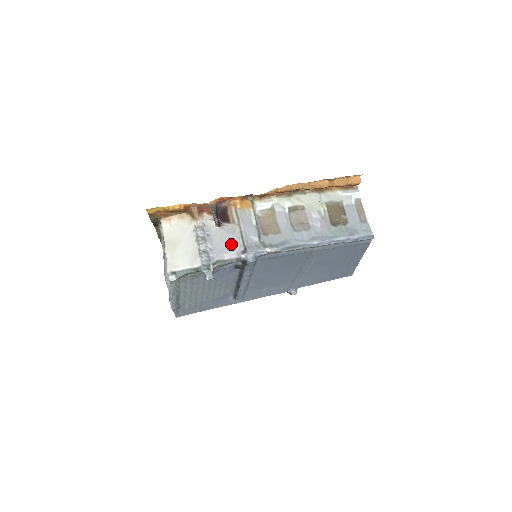
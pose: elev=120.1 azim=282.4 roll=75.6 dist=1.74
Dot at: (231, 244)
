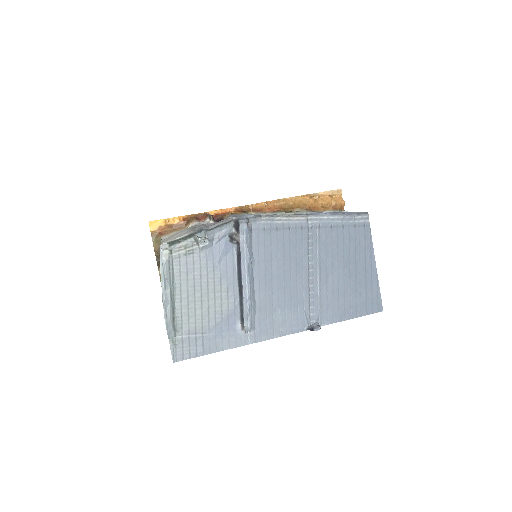
Dot at: (224, 220)
